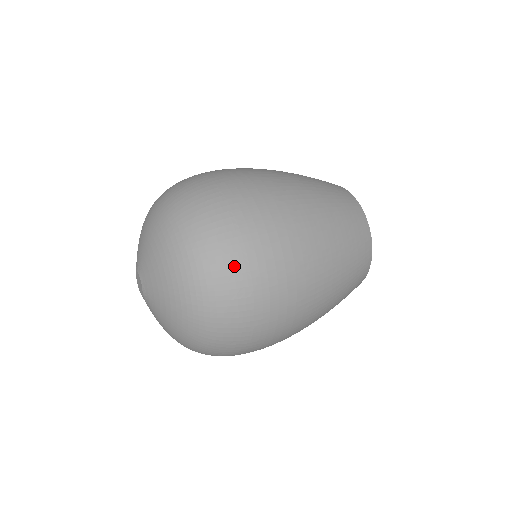
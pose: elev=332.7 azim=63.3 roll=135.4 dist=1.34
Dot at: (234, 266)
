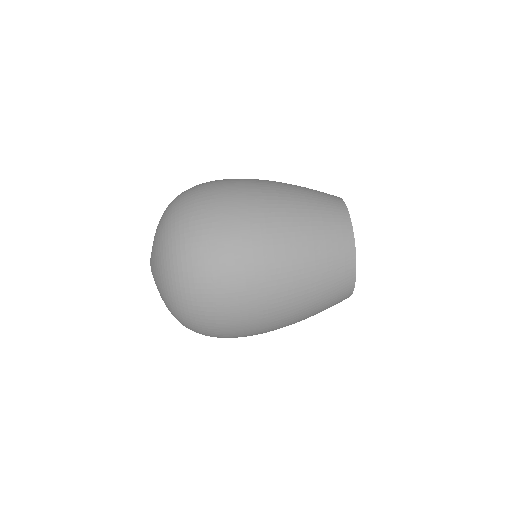
Dot at: (201, 276)
